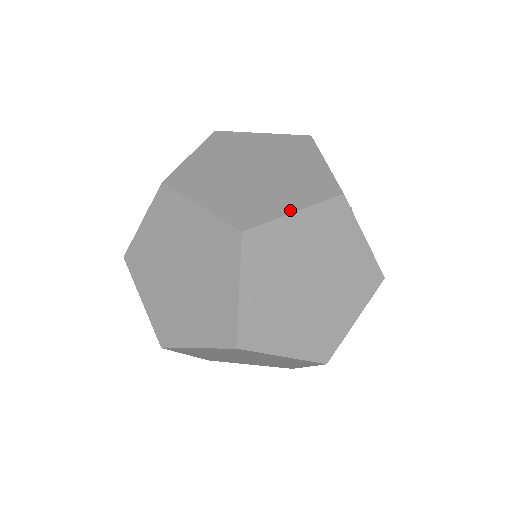
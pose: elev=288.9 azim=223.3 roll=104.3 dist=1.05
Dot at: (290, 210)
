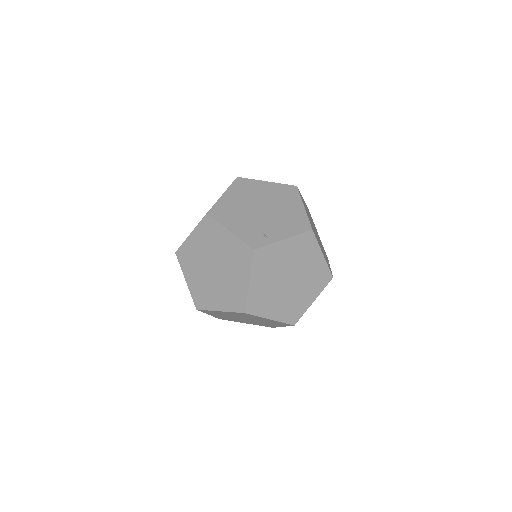
Dot at: (312, 302)
